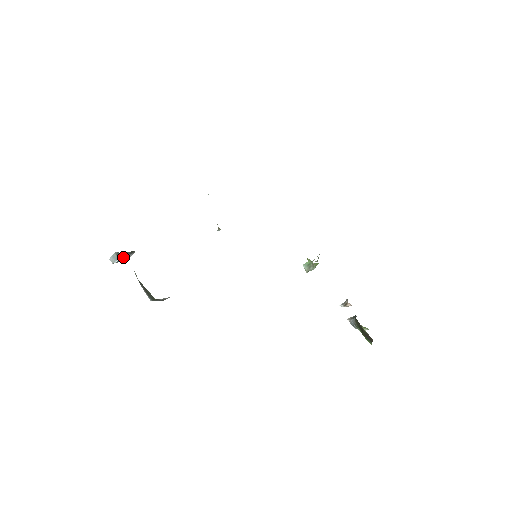
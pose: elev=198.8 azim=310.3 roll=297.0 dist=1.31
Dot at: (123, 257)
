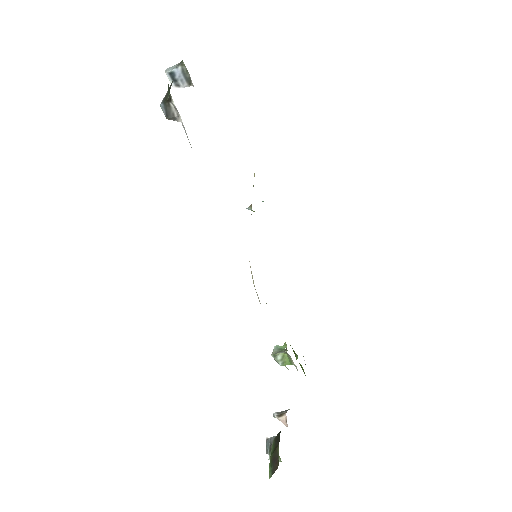
Dot at: (179, 74)
